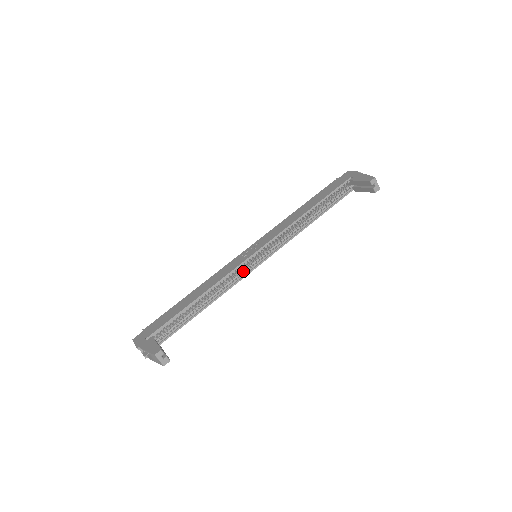
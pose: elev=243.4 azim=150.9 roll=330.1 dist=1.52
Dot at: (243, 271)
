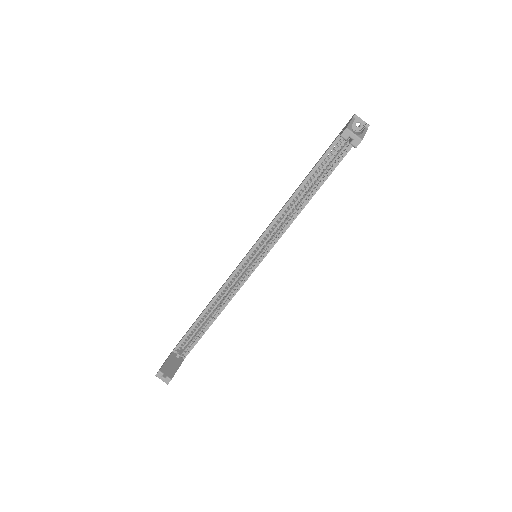
Dot at: (242, 276)
